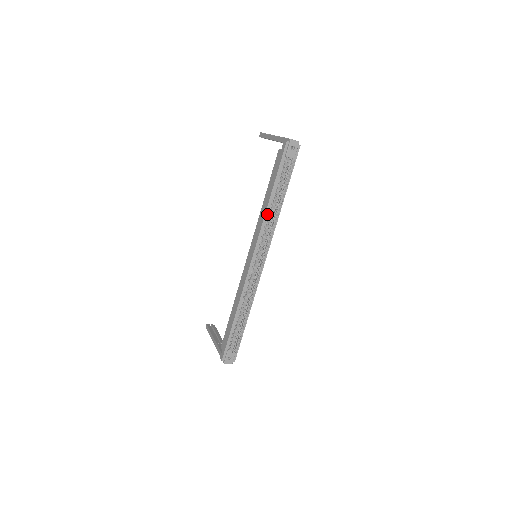
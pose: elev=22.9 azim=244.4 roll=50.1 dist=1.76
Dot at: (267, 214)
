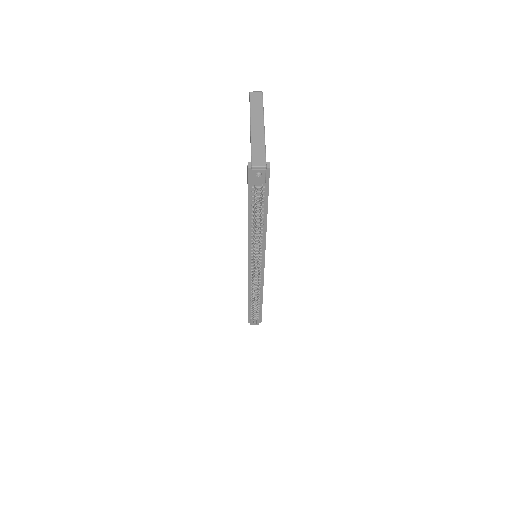
Dot at: (250, 233)
